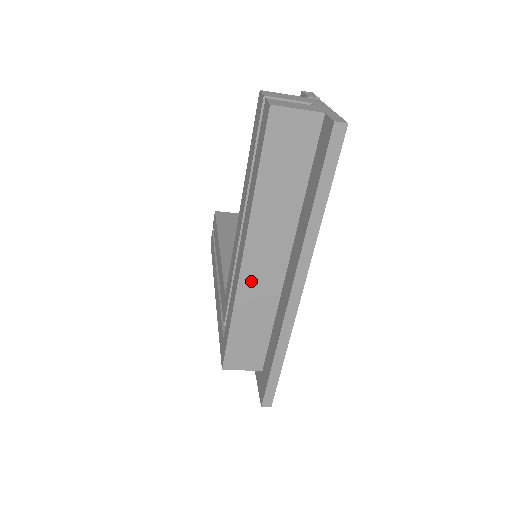
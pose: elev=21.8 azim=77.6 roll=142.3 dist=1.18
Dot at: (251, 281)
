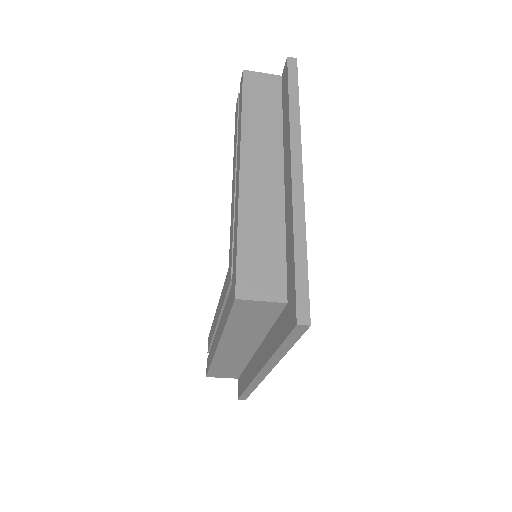
Dot at: (252, 187)
